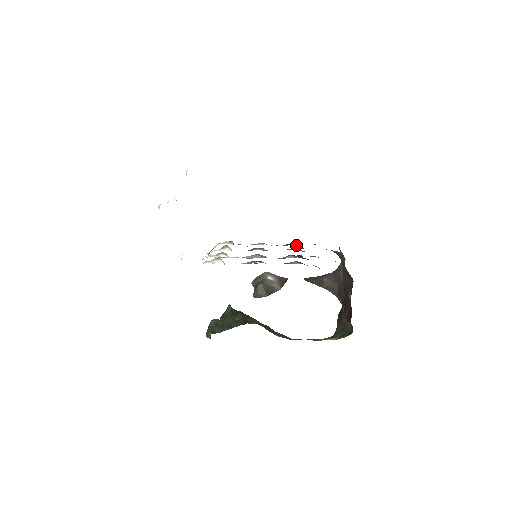
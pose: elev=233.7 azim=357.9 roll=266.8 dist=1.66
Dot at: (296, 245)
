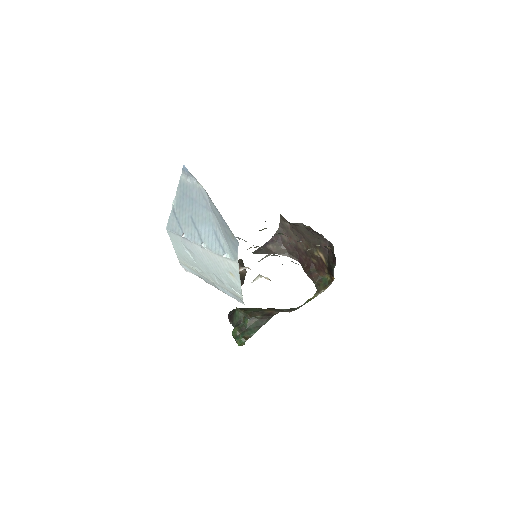
Dot at: (261, 230)
